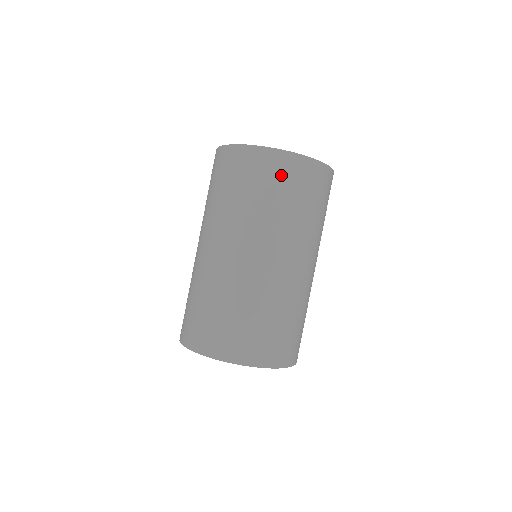
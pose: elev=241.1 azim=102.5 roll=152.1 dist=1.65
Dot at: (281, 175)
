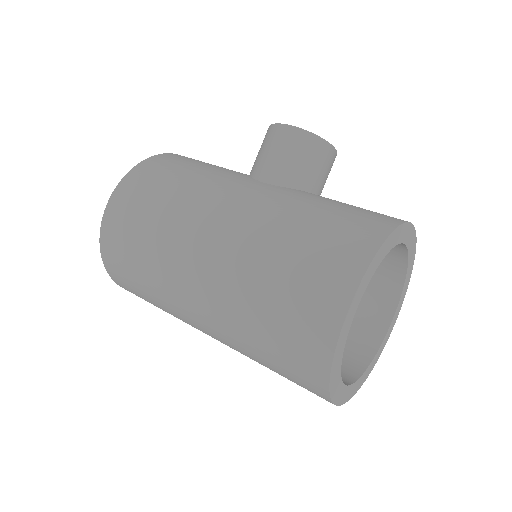
Dot at: occluded
